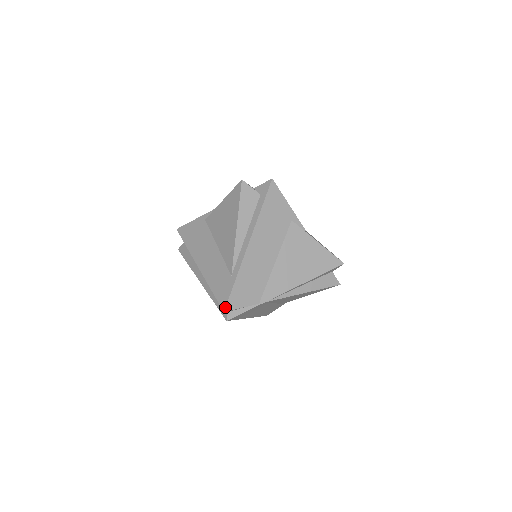
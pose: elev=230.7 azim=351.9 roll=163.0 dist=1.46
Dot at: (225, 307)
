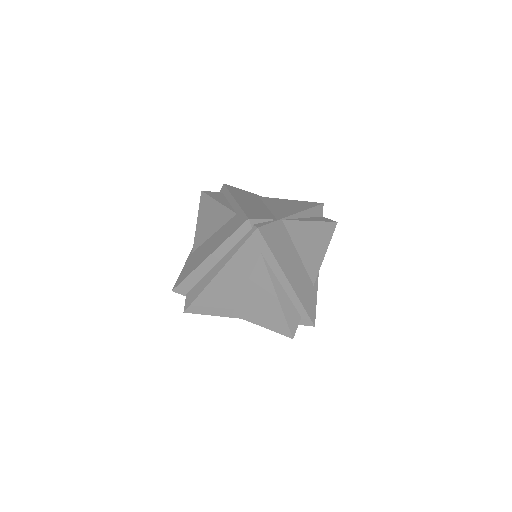
Dot at: (247, 217)
